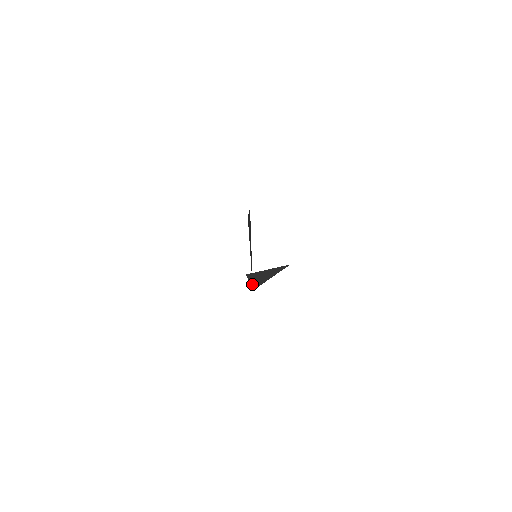
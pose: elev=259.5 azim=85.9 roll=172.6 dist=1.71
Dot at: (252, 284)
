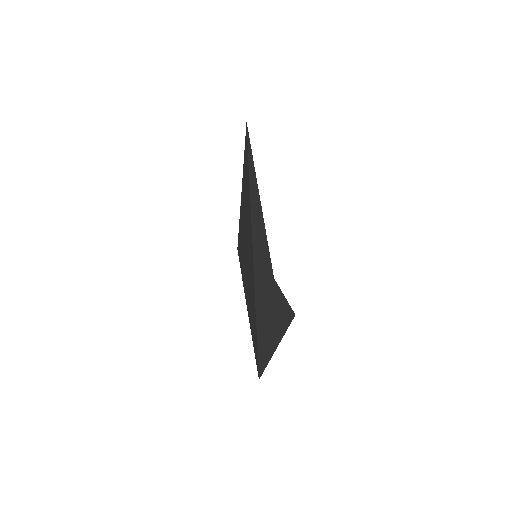
Dot at: occluded
